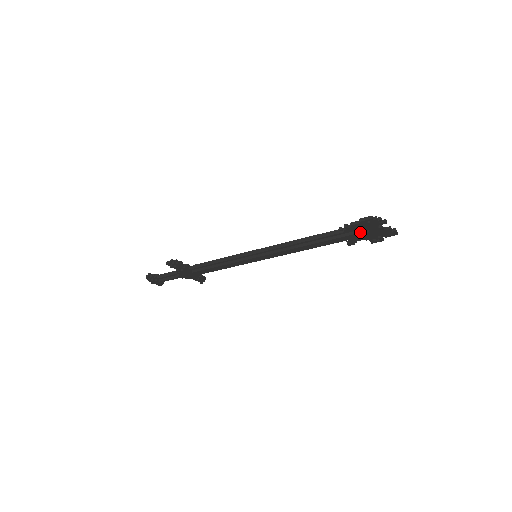
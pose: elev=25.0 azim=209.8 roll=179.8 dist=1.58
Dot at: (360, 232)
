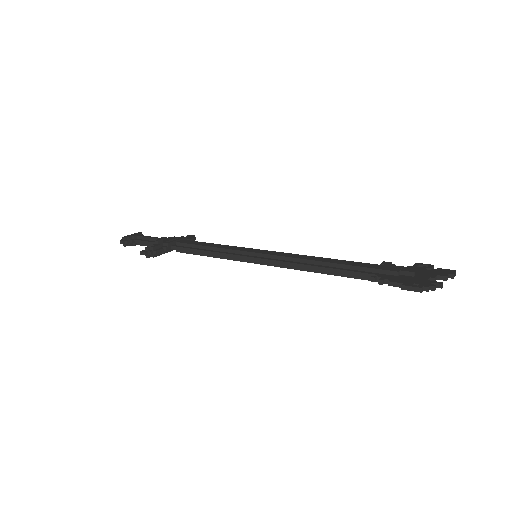
Dot at: occluded
